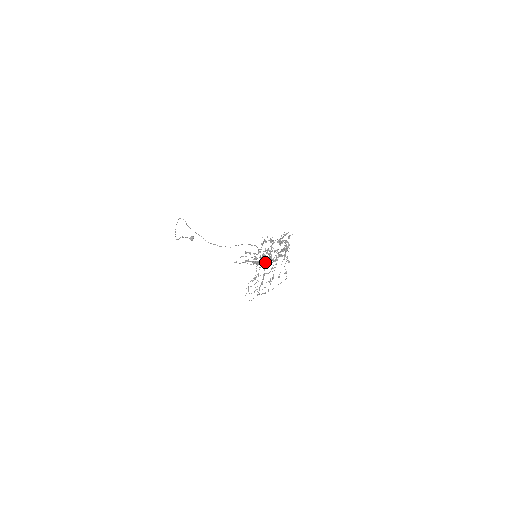
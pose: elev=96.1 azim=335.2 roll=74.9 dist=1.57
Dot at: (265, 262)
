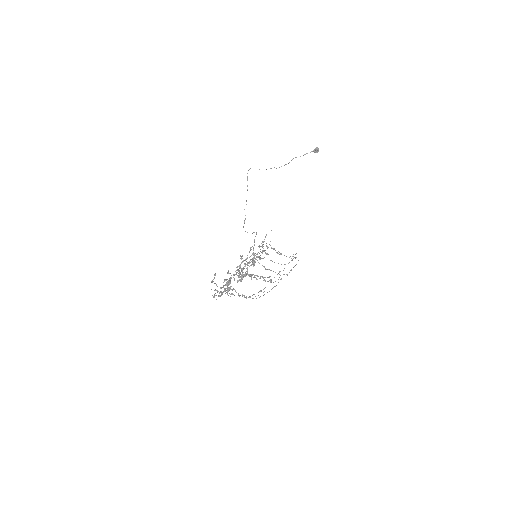
Dot at: (215, 293)
